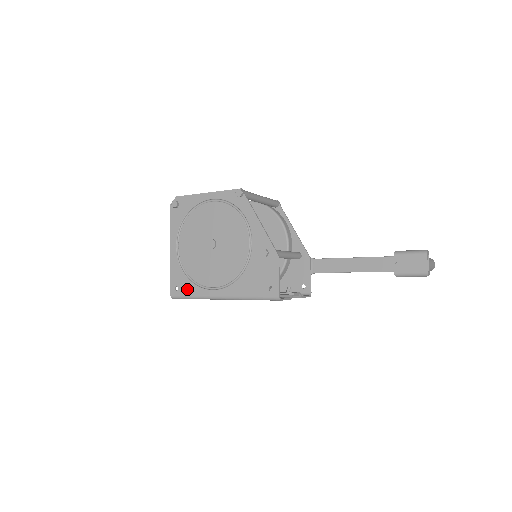
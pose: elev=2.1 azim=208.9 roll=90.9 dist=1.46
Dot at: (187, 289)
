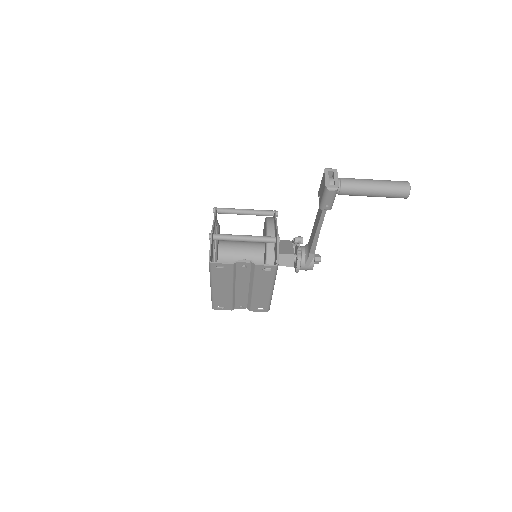
Dot at: occluded
